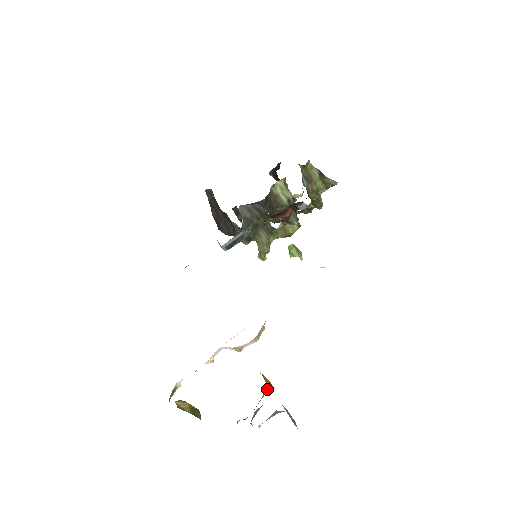
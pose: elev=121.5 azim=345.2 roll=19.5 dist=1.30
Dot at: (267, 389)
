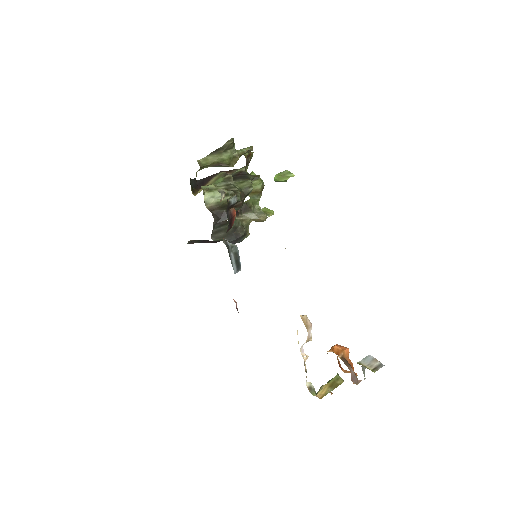
Dot at: (345, 355)
